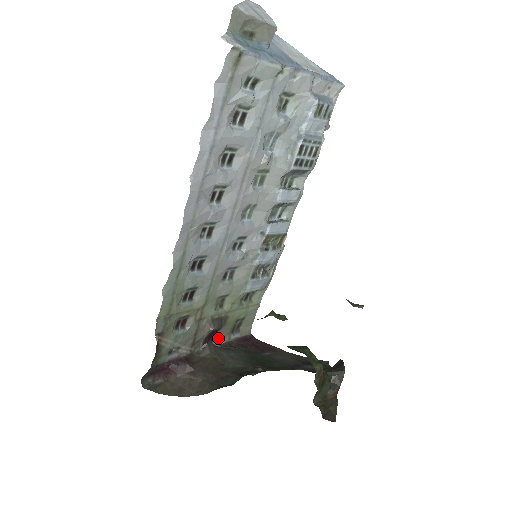
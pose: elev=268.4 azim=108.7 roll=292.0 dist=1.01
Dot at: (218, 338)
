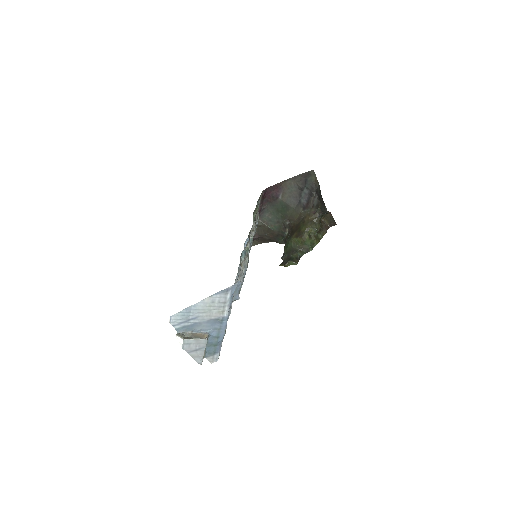
Dot at: (255, 217)
